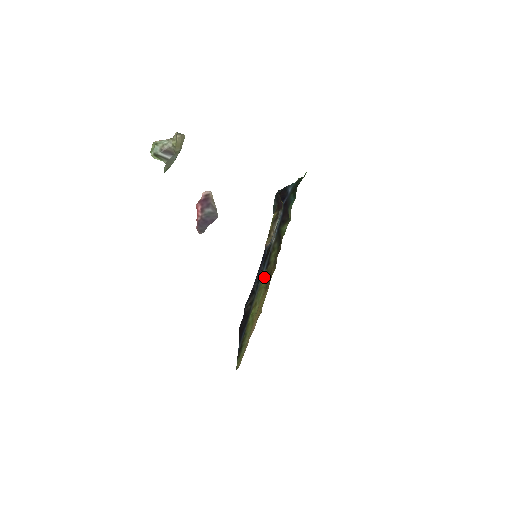
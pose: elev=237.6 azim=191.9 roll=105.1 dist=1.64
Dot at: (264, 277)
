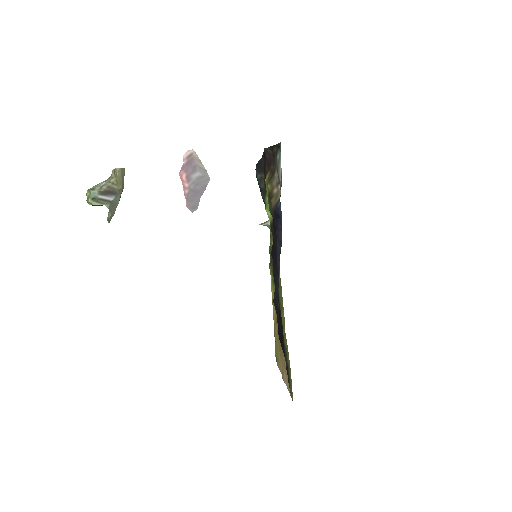
Dot at: occluded
